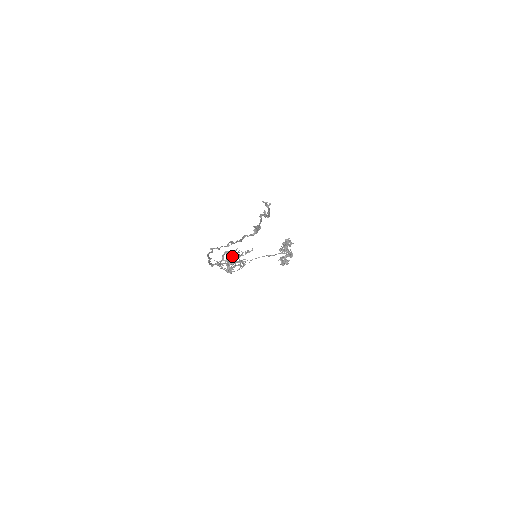
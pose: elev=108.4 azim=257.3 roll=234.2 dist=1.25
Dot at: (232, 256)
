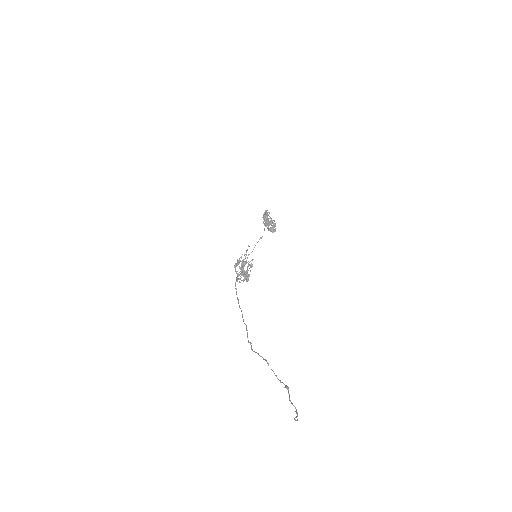
Dot at: (242, 270)
